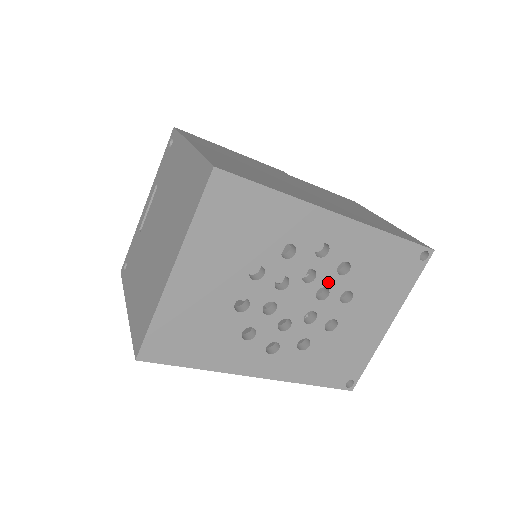
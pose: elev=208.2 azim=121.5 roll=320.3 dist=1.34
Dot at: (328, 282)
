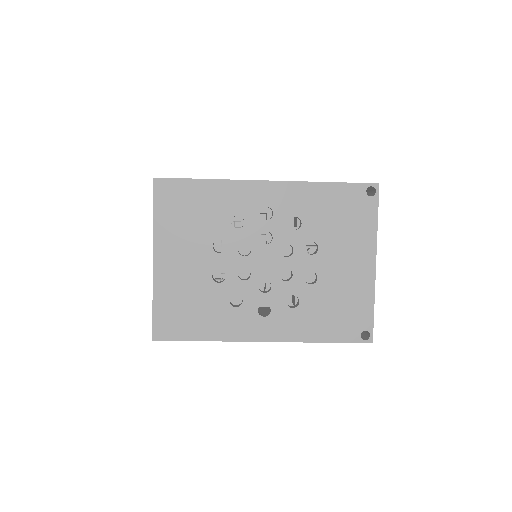
Dot at: (286, 239)
